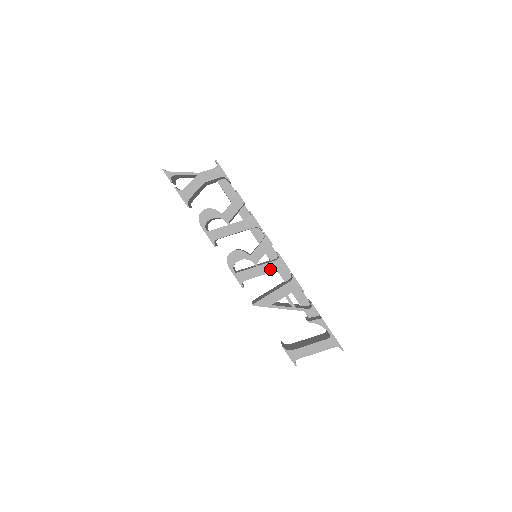
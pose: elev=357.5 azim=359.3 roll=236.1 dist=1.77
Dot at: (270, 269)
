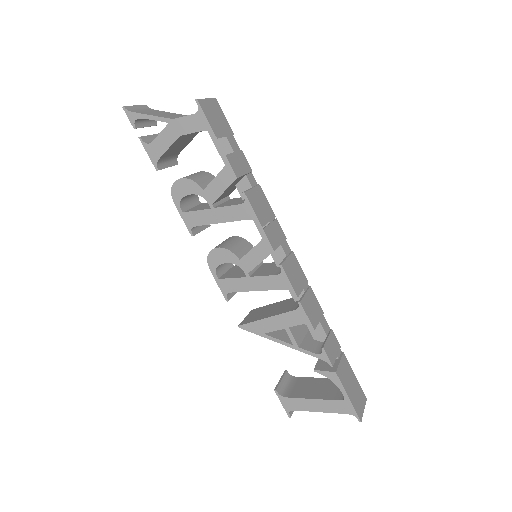
Dot at: (267, 285)
